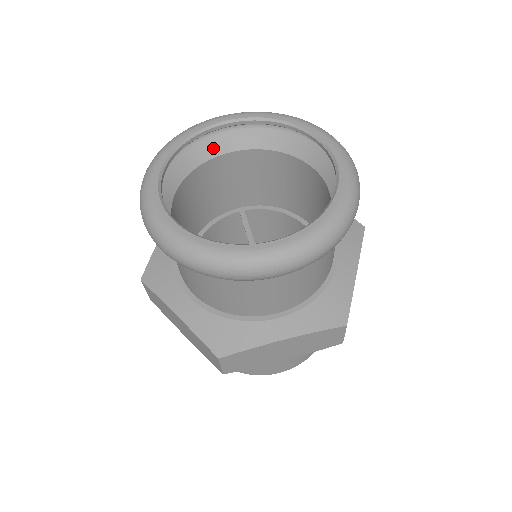
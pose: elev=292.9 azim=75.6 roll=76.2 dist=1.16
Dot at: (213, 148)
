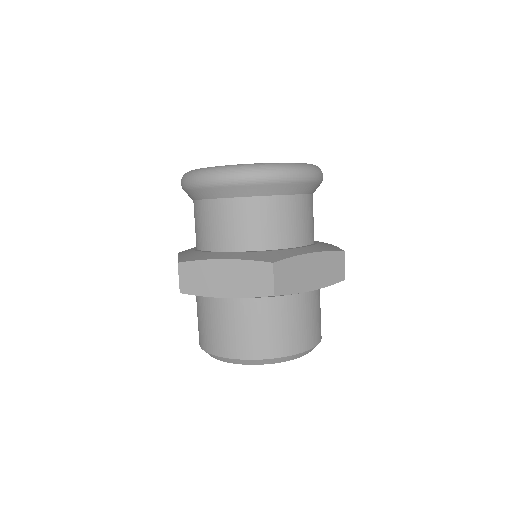
Dot at: occluded
